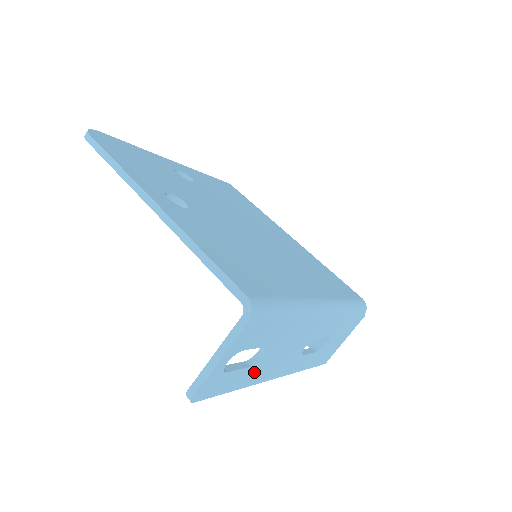
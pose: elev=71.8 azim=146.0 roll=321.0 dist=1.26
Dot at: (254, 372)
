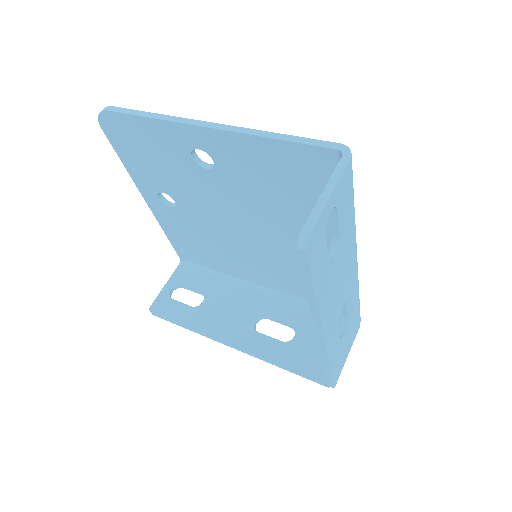
Dot at: (326, 282)
